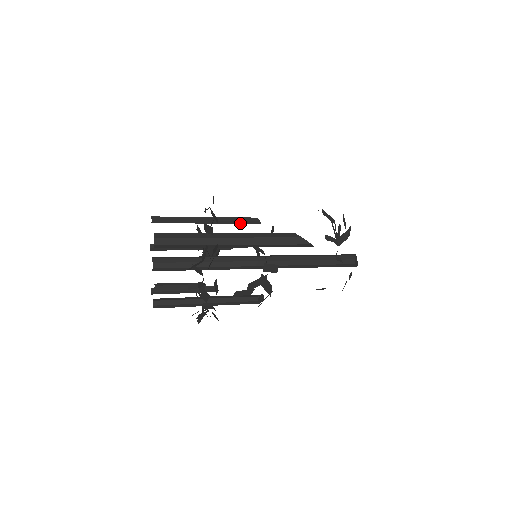
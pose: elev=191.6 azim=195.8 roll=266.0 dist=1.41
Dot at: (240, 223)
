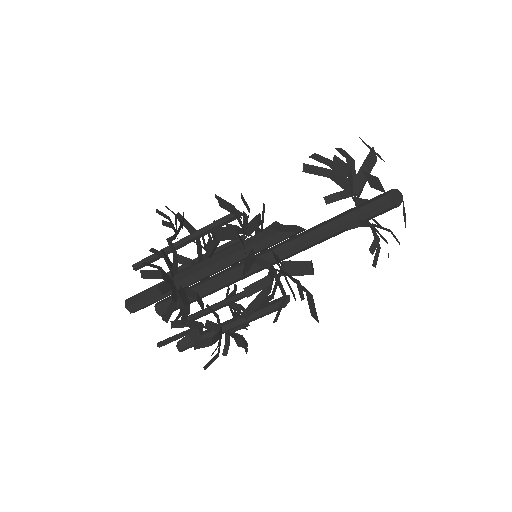
Dot at: (220, 226)
